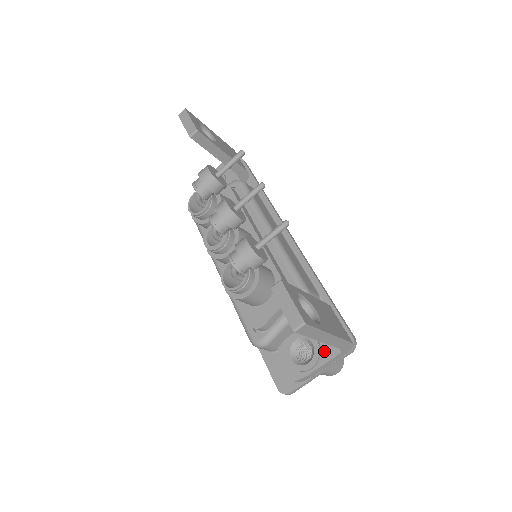
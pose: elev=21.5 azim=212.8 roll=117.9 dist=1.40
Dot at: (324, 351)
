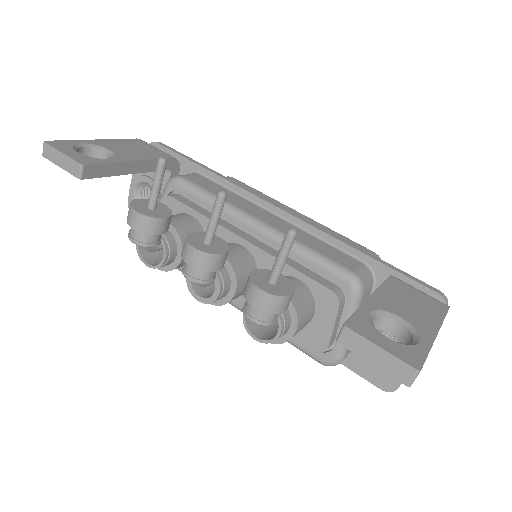
Dot at: occluded
